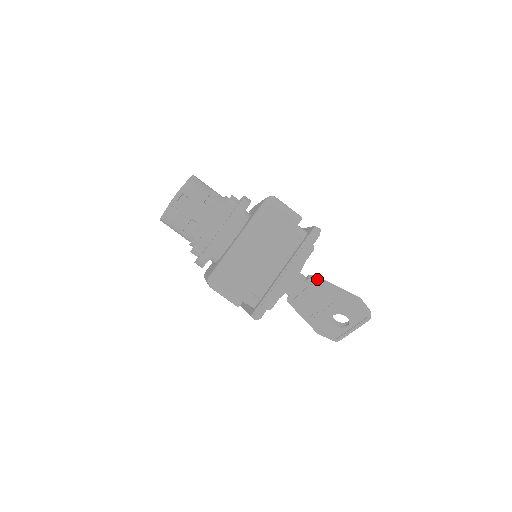
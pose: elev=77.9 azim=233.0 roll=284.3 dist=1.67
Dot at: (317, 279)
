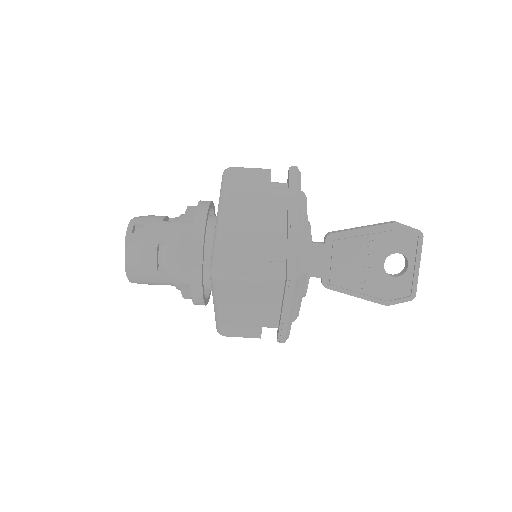
Dot at: (335, 232)
